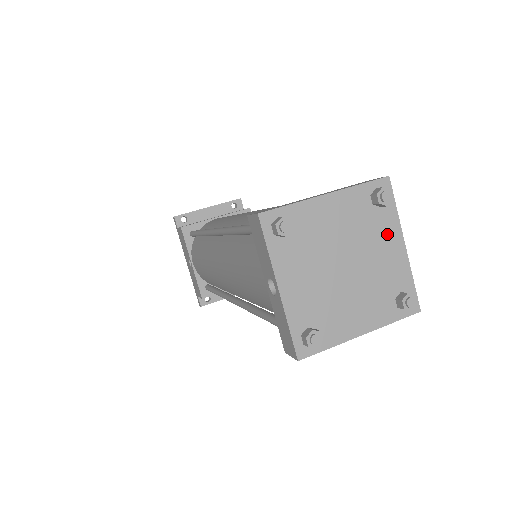
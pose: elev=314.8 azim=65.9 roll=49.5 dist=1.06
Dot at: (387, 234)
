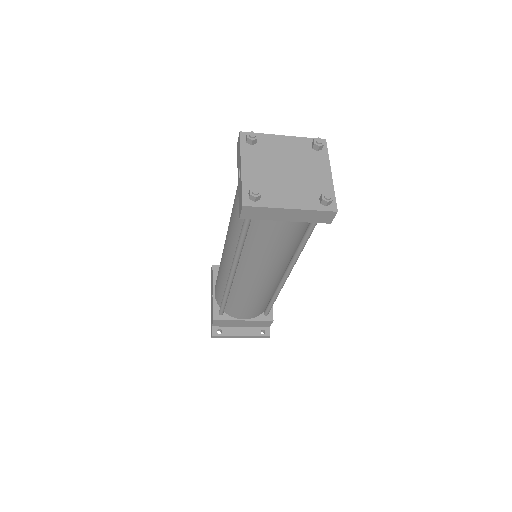
Dot at: (319, 165)
